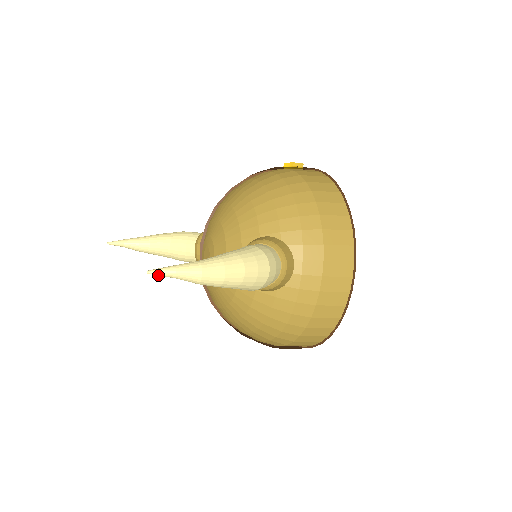
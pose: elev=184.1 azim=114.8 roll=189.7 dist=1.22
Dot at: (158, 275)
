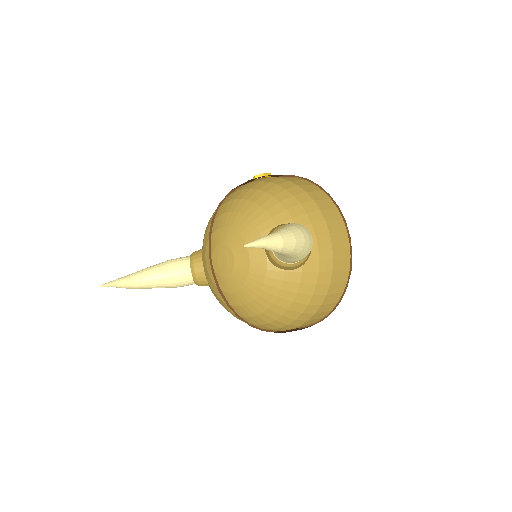
Dot at: (253, 247)
